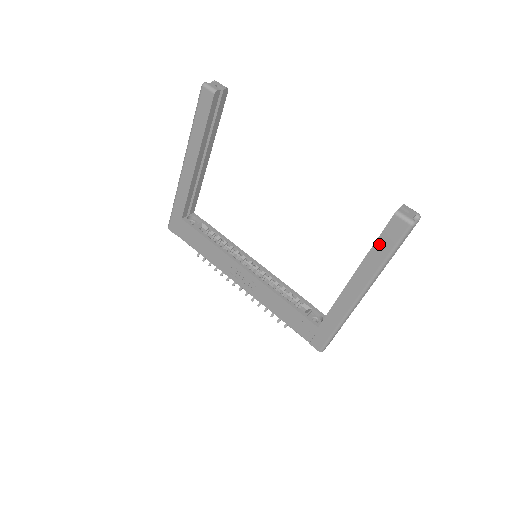
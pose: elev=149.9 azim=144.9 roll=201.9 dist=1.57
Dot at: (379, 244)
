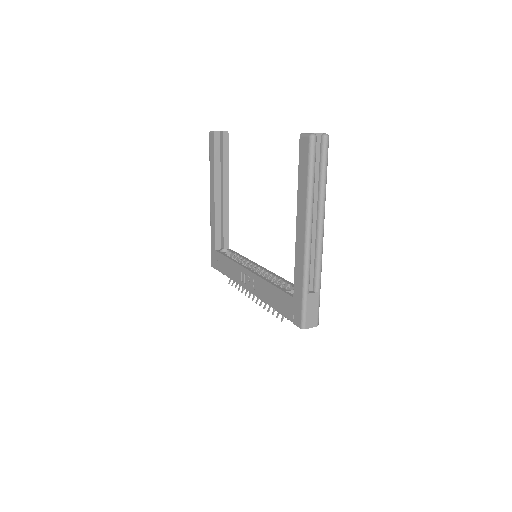
Dot at: (300, 172)
